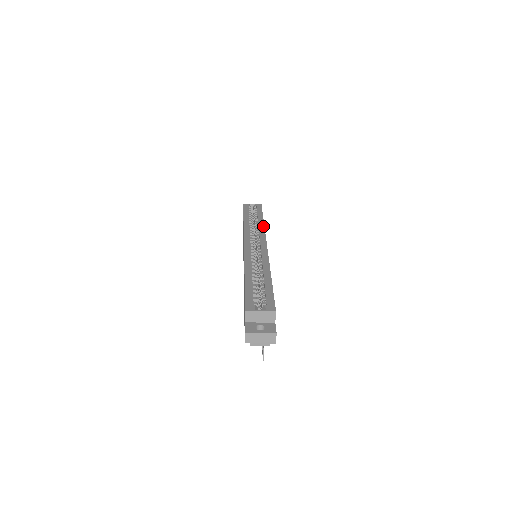
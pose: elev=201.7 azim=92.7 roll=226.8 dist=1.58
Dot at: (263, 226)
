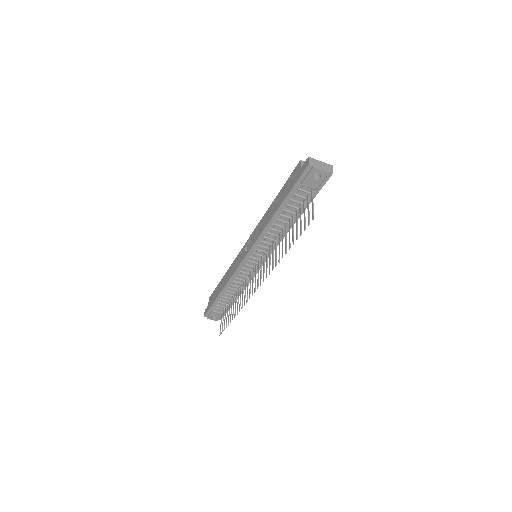
Dot at: occluded
